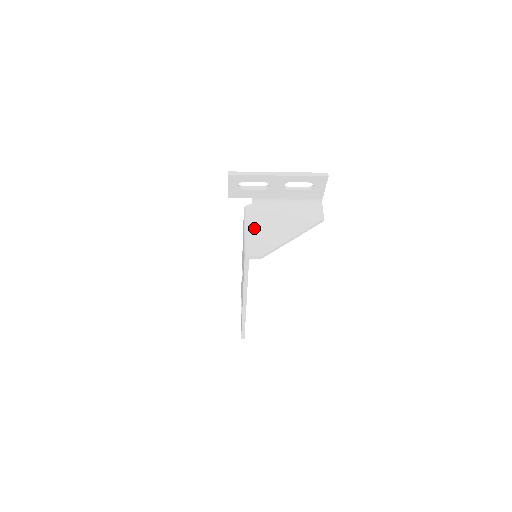
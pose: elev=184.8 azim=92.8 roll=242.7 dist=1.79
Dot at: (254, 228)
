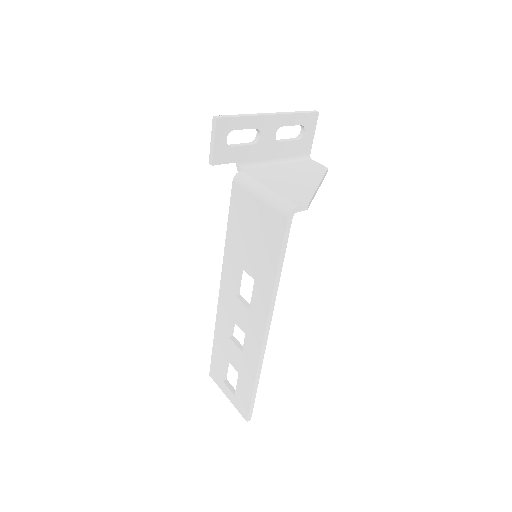
Dot at: (270, 186)
